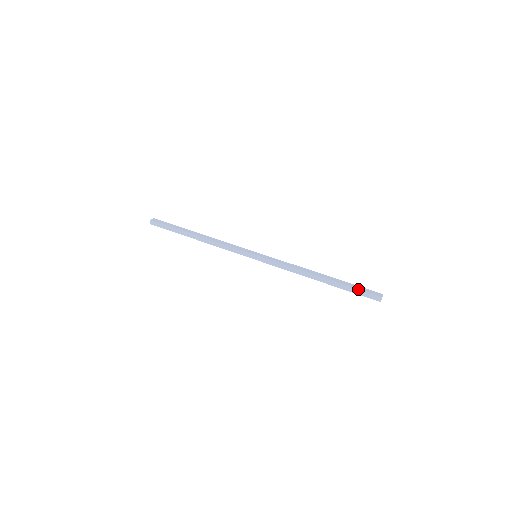
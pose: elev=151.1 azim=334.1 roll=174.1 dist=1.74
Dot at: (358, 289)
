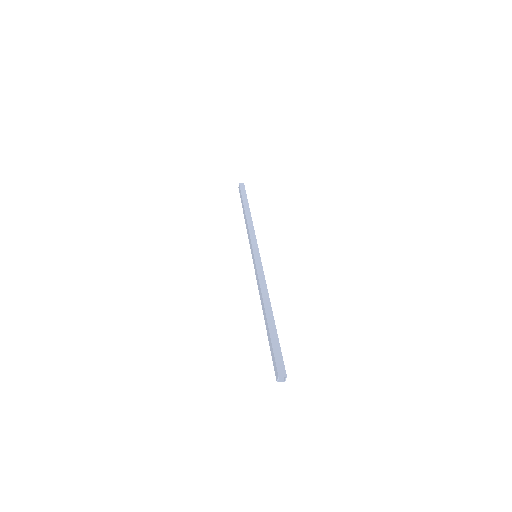
Dot at: (273, 348)
